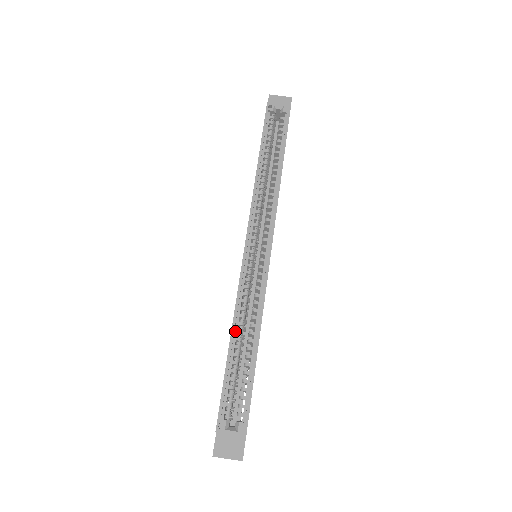
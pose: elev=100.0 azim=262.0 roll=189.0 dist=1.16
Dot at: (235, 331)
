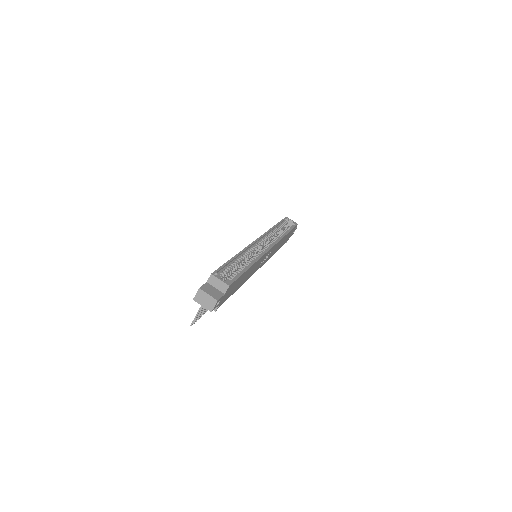
Dot at: (239, 256)
